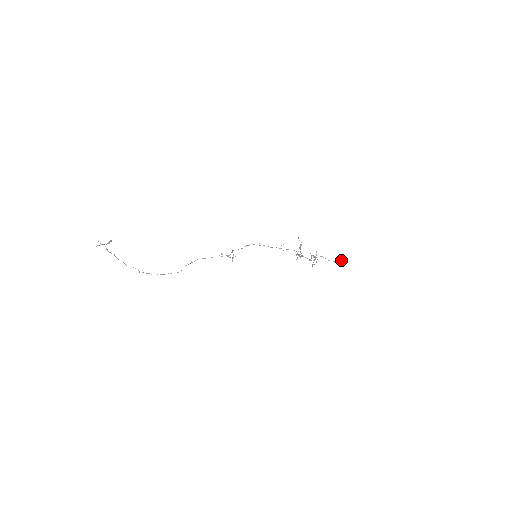
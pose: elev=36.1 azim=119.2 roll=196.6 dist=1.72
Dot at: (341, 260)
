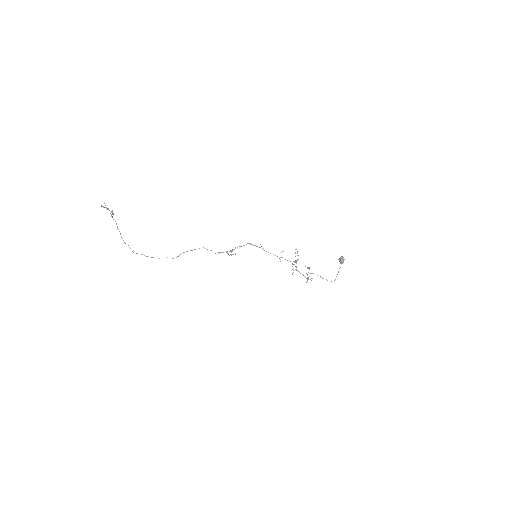
Dot at: (343, 257)
